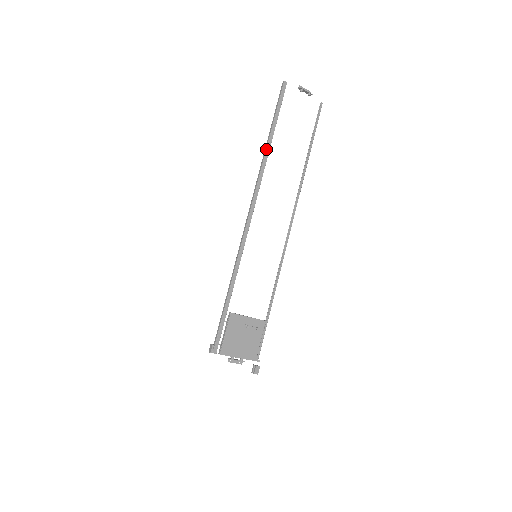
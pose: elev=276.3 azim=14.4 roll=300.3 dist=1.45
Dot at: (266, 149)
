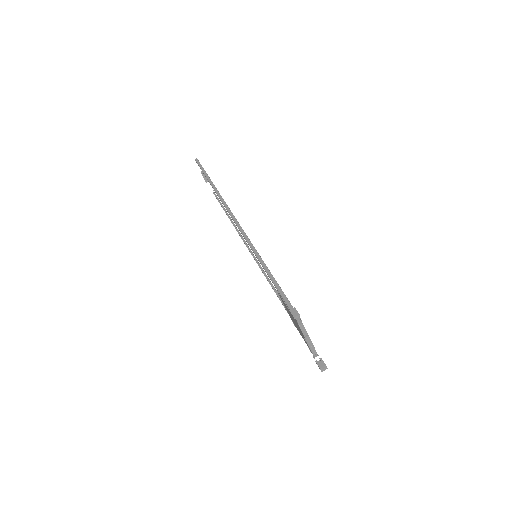
Dot at: occluded
